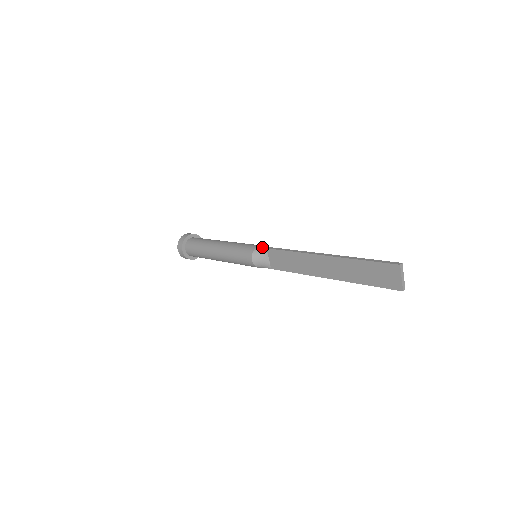
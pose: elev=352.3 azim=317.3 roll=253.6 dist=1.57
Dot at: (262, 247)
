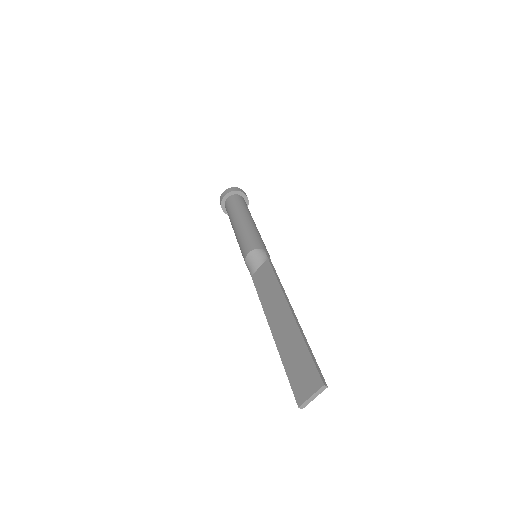
Dot at: (267, 254)
